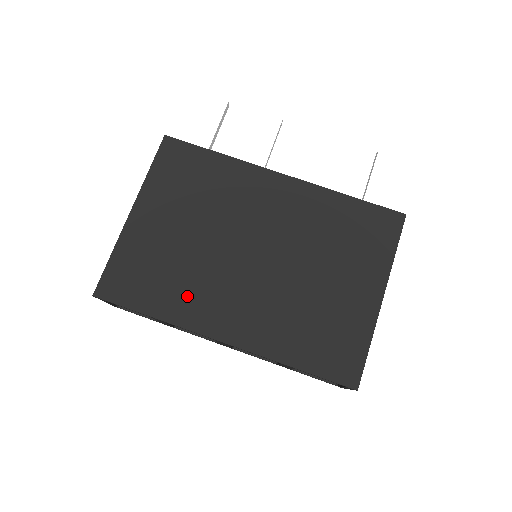
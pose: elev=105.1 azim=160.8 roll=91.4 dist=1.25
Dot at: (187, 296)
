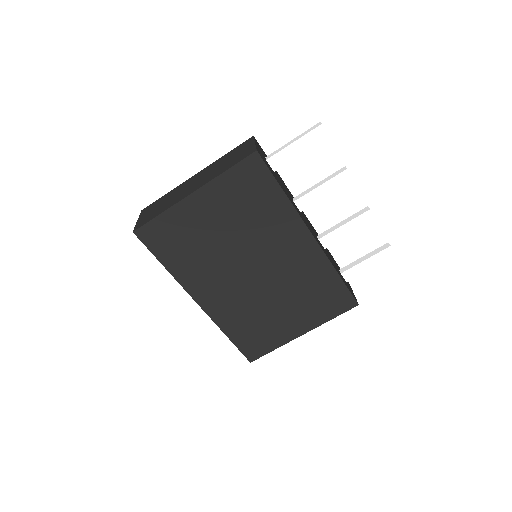
Dot at: (194, 269)
